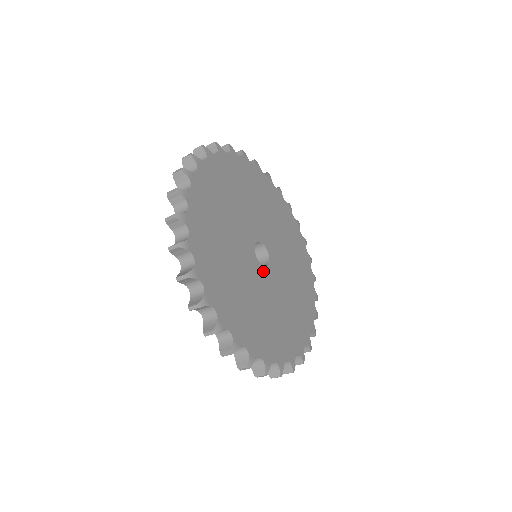
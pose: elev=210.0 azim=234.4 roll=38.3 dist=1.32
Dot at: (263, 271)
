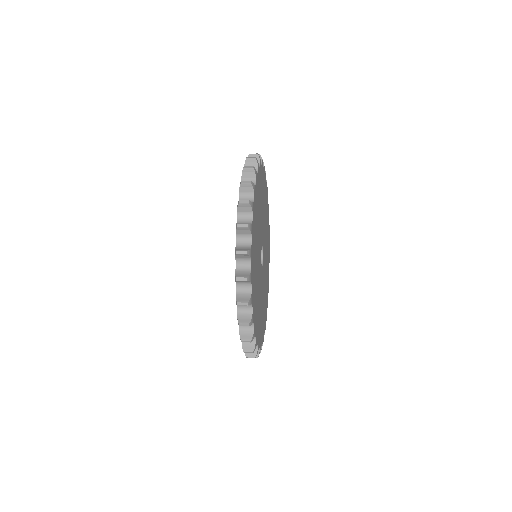
Dot at: (262, 272)
